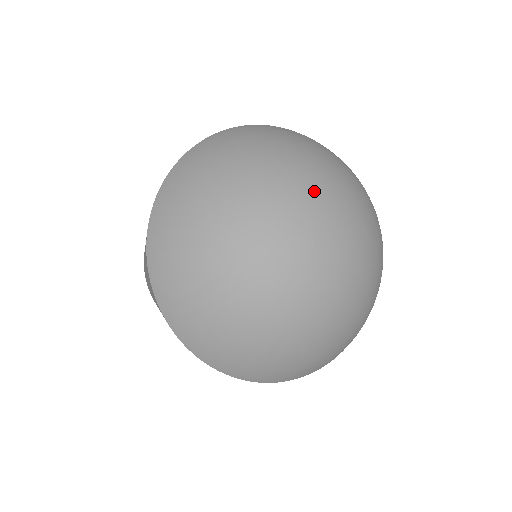
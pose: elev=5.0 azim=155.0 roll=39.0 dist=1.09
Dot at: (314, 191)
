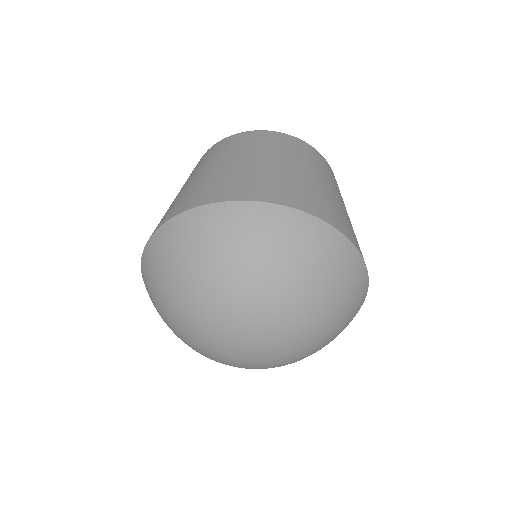
Dot at: (271, 329)
